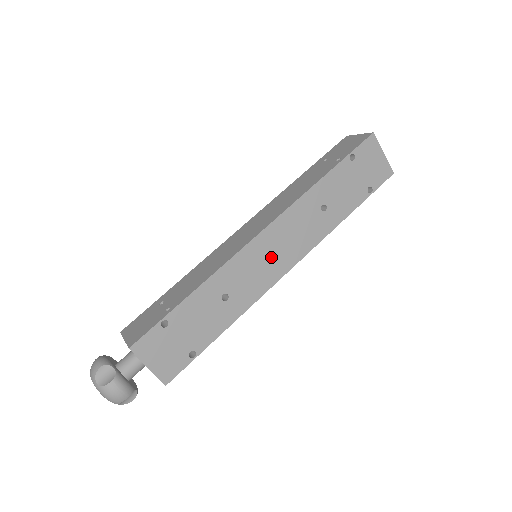
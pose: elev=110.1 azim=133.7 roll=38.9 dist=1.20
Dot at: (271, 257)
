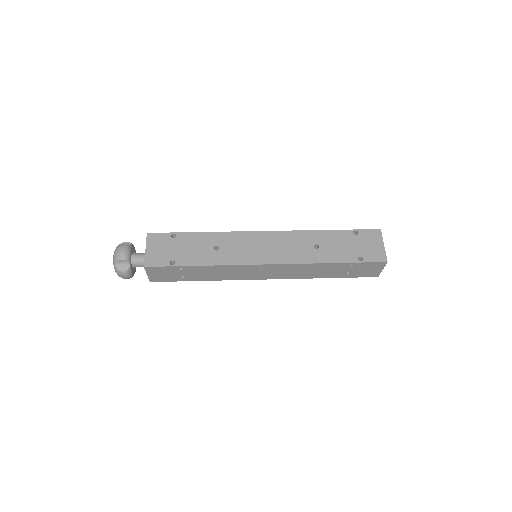
Dot at: (261, 248)
